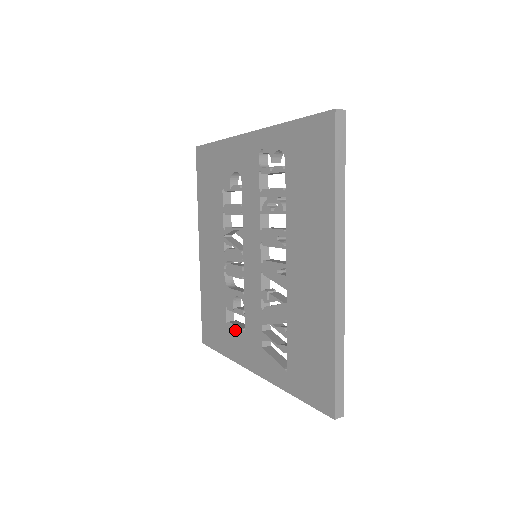
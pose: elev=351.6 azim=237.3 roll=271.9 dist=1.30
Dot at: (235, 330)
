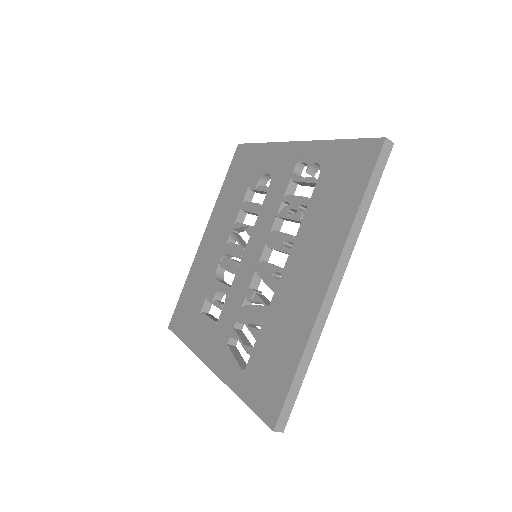
Dot at: (207, 321)
